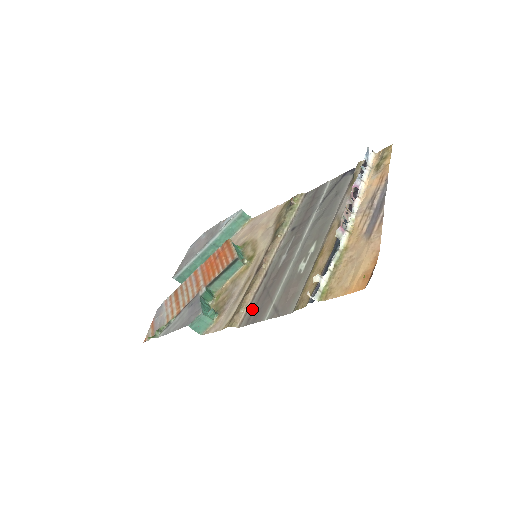
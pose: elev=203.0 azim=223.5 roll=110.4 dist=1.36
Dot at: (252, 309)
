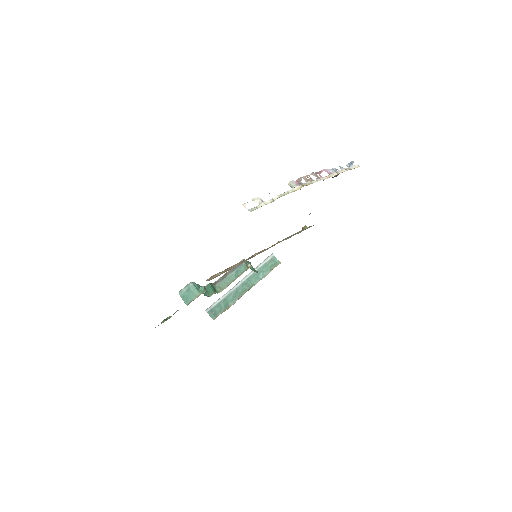
Dot at: occluded
